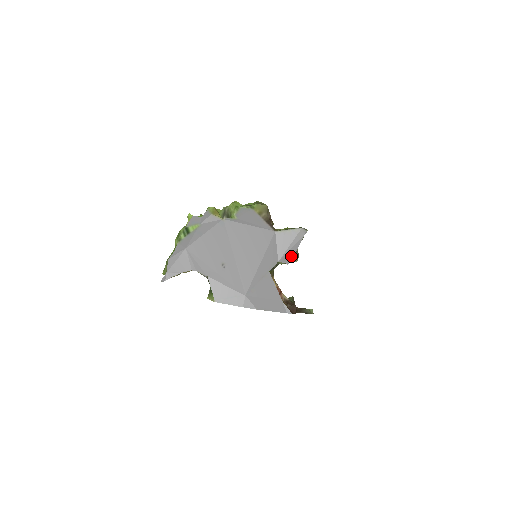
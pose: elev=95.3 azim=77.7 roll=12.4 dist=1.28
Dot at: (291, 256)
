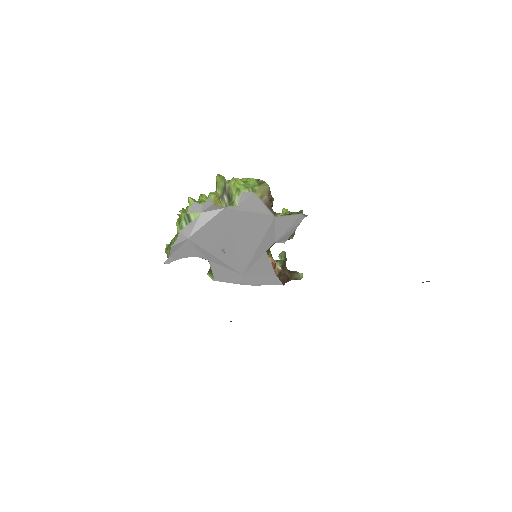
Dot at: (288, 236)
